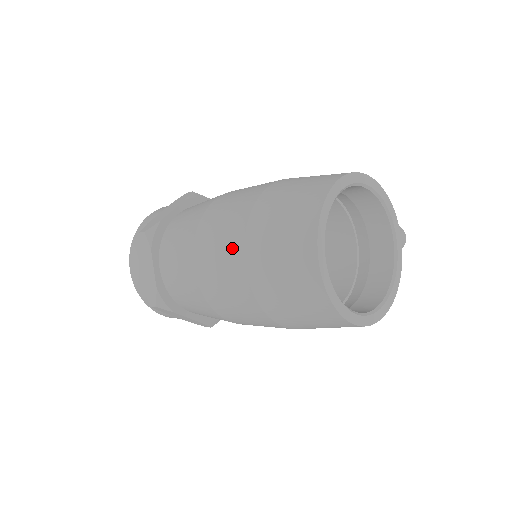
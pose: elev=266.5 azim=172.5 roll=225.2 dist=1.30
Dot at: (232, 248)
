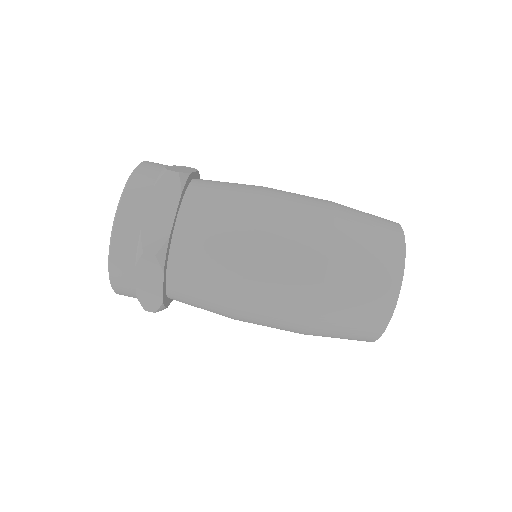
Dot at: (317, 230)
